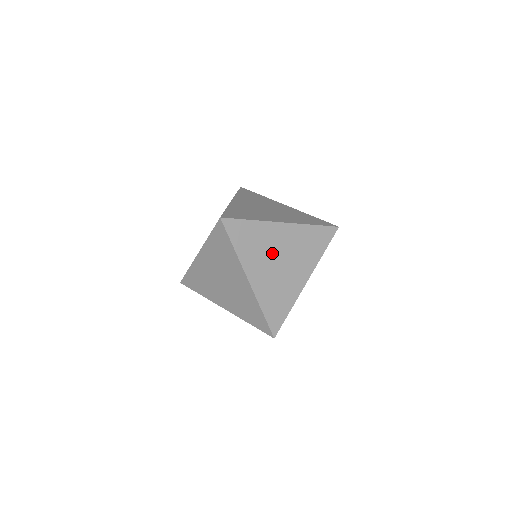
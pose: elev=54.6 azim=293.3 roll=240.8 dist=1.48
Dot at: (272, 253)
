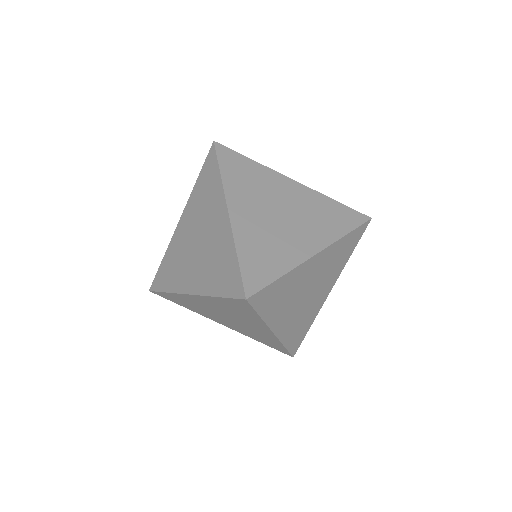
Dot at: (270, 200)
